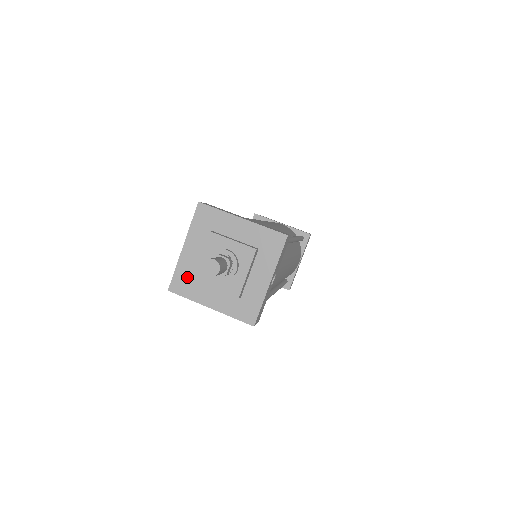
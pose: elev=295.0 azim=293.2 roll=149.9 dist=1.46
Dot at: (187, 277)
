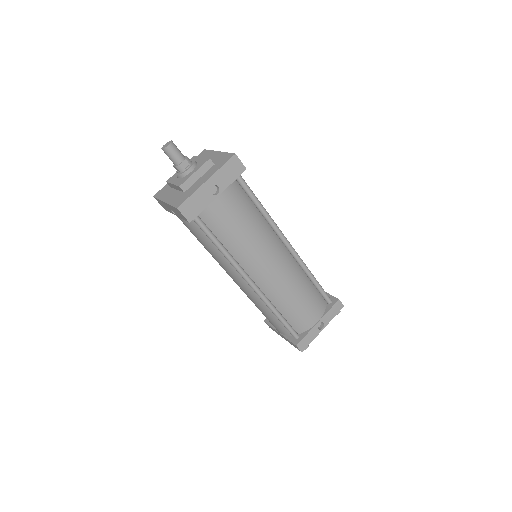
Dot at: (168, 187)
